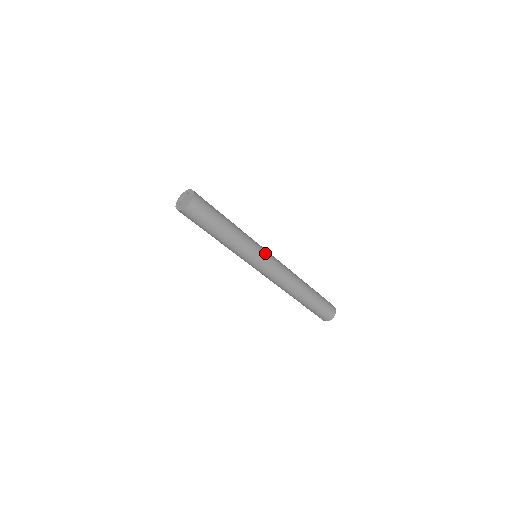
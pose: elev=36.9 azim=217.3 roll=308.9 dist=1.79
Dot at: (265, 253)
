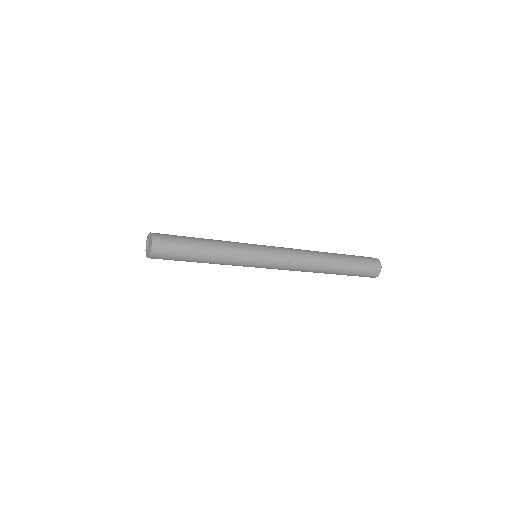
Dot at: (260, 264)
